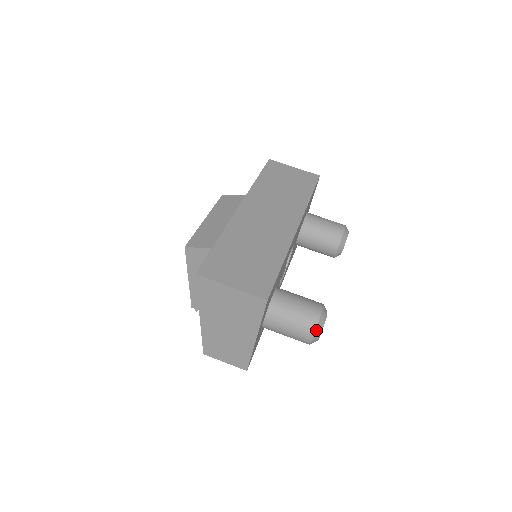
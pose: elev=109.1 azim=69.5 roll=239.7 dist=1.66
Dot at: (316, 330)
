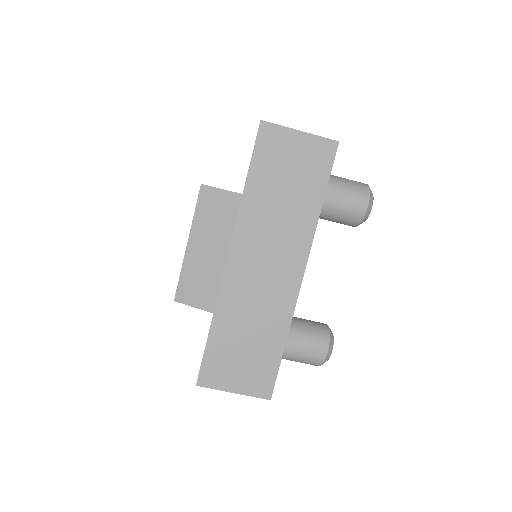
Dot at: occluded
